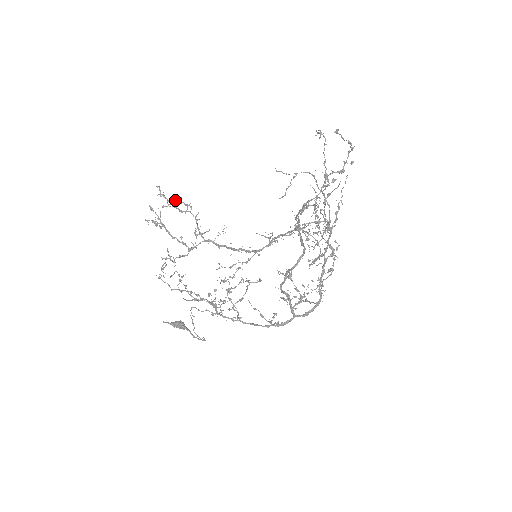
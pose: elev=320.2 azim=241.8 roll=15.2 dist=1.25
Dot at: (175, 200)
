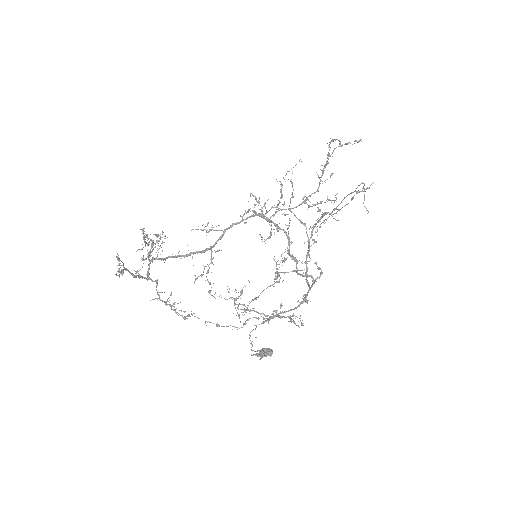
Dot at: occluded
